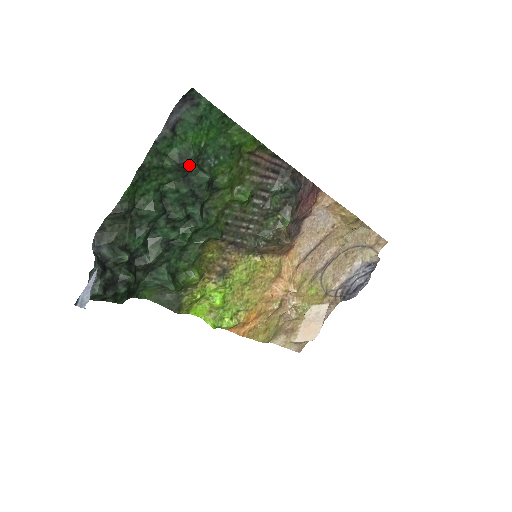
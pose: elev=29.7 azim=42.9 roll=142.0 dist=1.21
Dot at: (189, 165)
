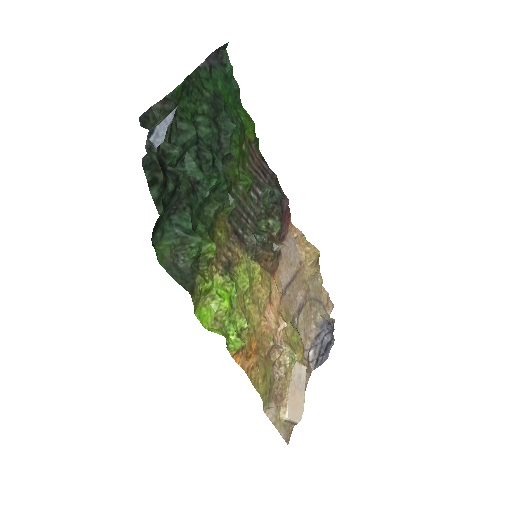
Dot at: (220, 107)
